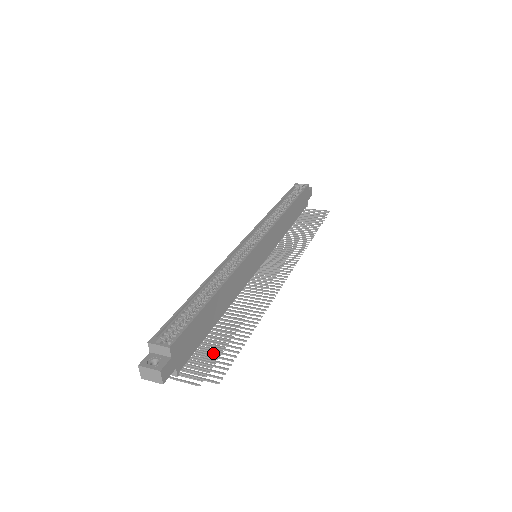
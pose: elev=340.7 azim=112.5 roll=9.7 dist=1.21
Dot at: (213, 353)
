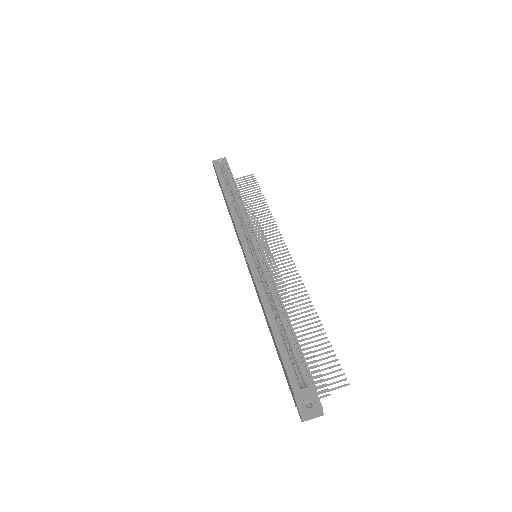
Dot at: occluded
